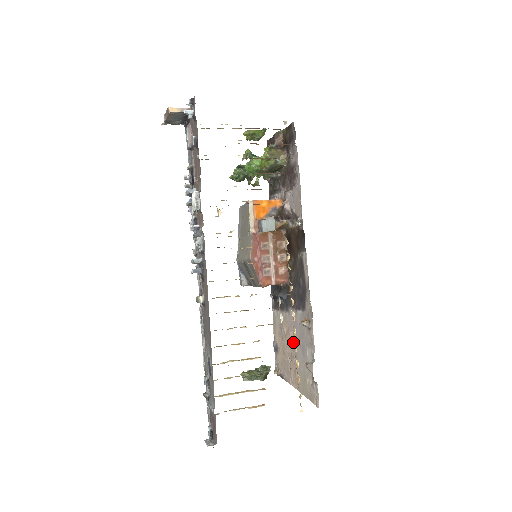
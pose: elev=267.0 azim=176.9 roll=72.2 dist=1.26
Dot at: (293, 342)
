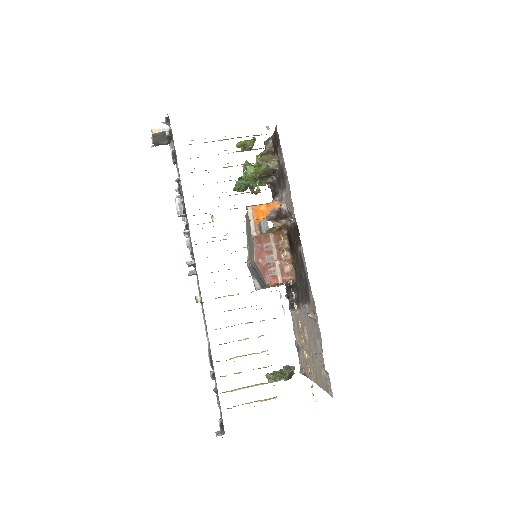
Dot at: (308, 337)
